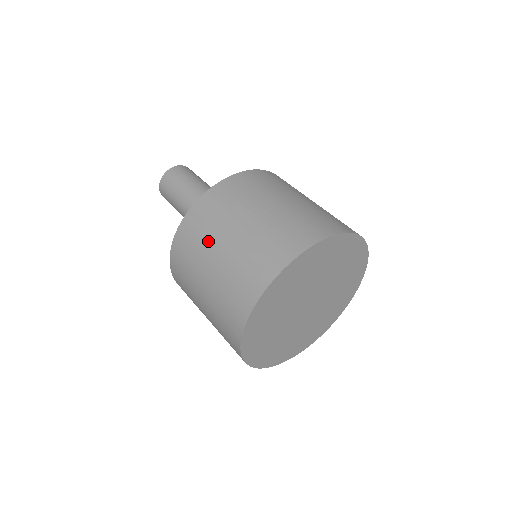
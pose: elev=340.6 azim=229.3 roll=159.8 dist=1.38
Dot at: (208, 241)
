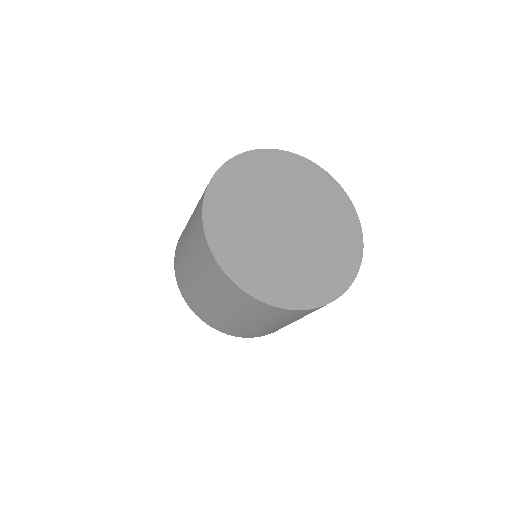
Dot at: (185, 228)
